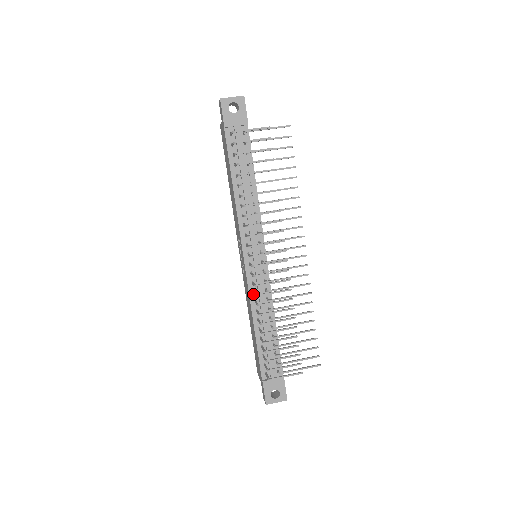
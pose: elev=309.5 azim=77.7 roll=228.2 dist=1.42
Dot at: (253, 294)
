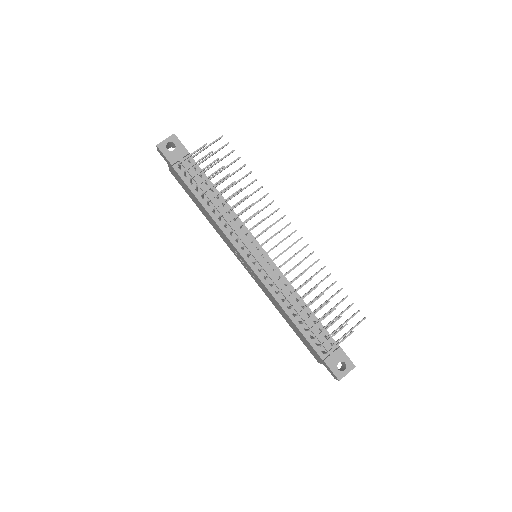
Dot at: (271, 288)
